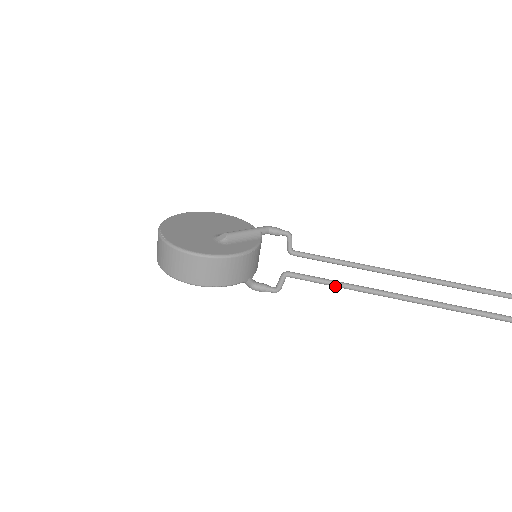
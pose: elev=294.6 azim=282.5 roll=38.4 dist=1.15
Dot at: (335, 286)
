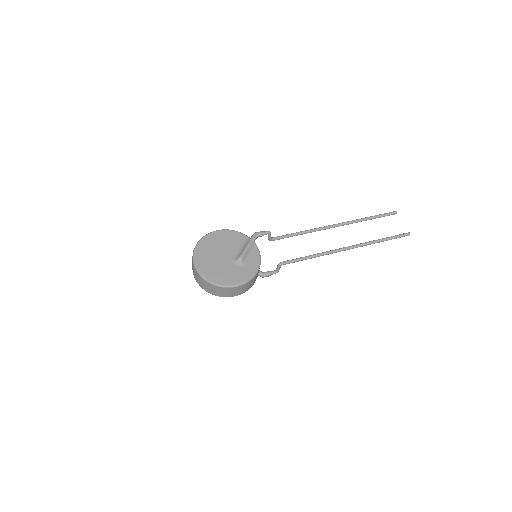
Dot at: occluded
